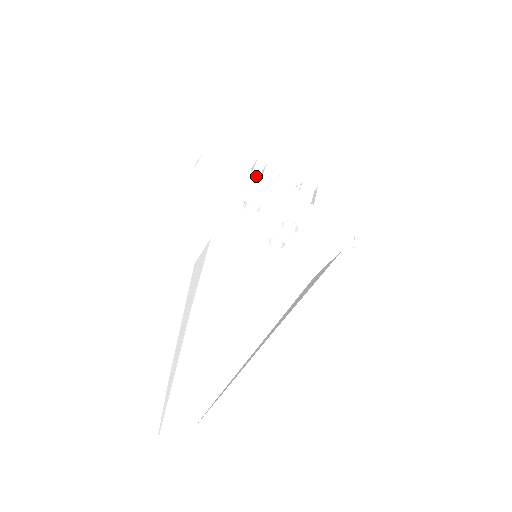
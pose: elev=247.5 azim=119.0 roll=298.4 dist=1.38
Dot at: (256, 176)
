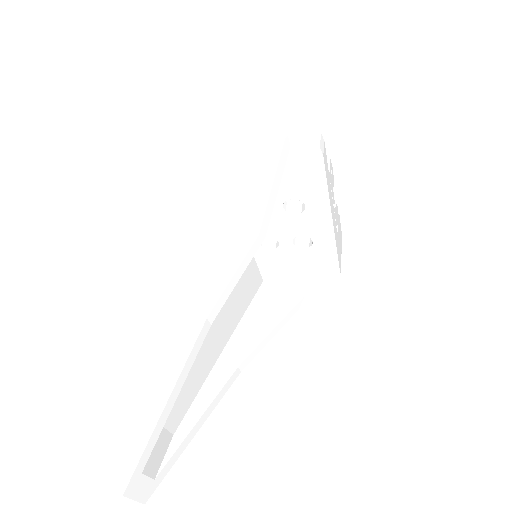
Dot at: occluded
